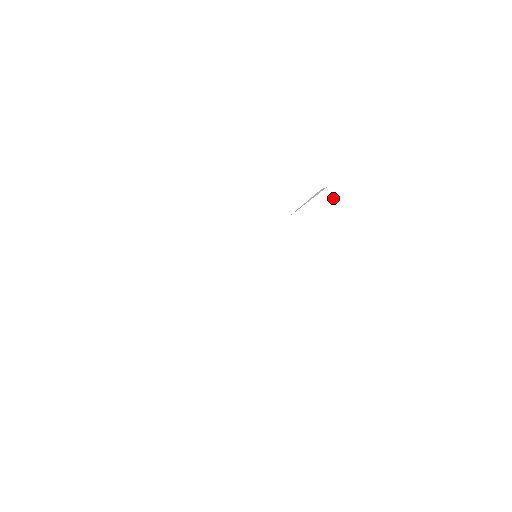
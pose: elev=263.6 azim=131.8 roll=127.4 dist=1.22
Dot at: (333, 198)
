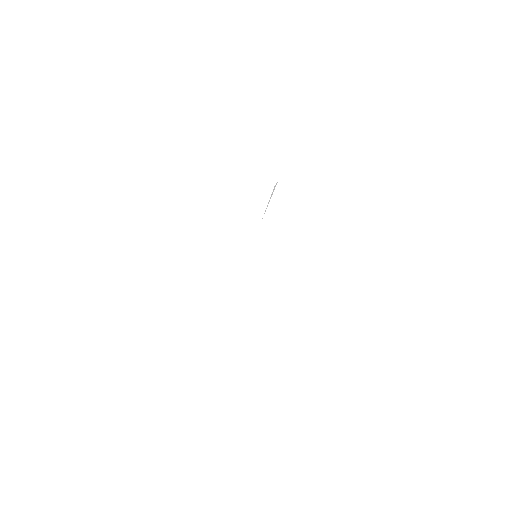
Dot at: occluded
